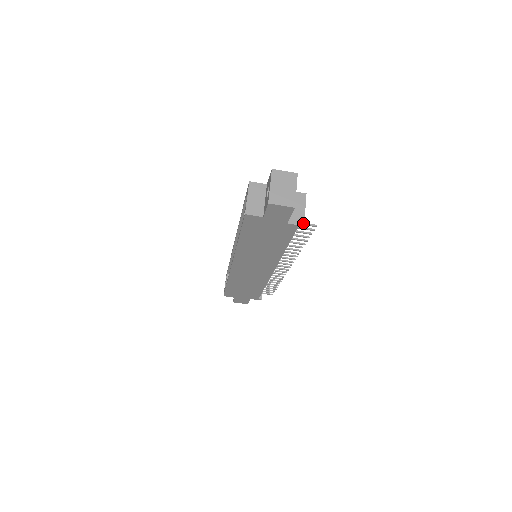
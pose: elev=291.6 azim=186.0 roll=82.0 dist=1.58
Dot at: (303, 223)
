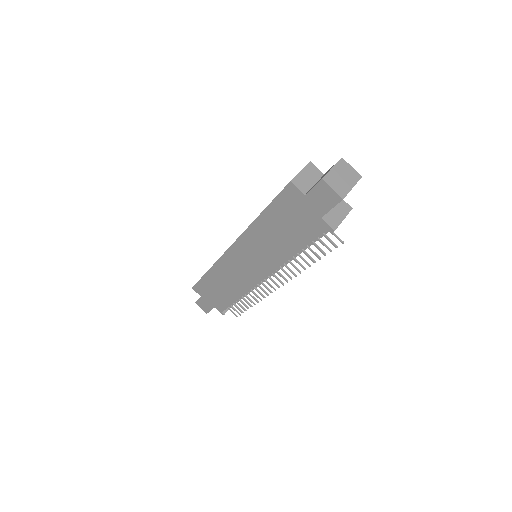
Dot at: (335, 228)
